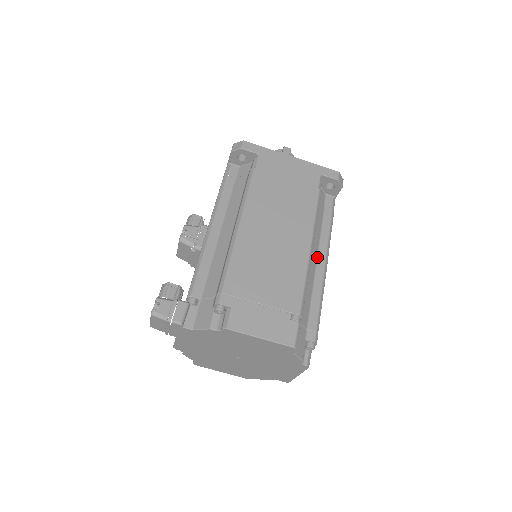
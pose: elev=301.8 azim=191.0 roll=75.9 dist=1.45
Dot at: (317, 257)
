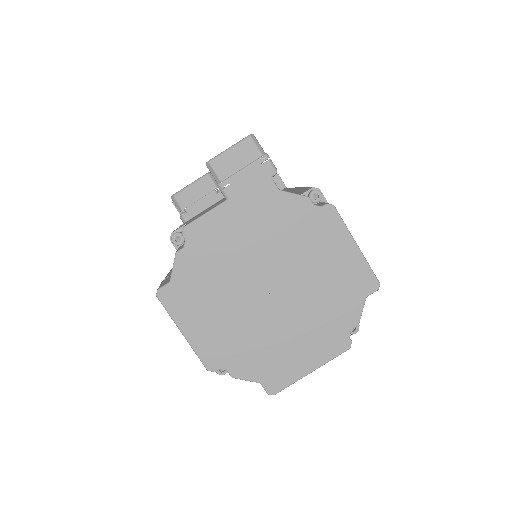
Dot at: occluded
